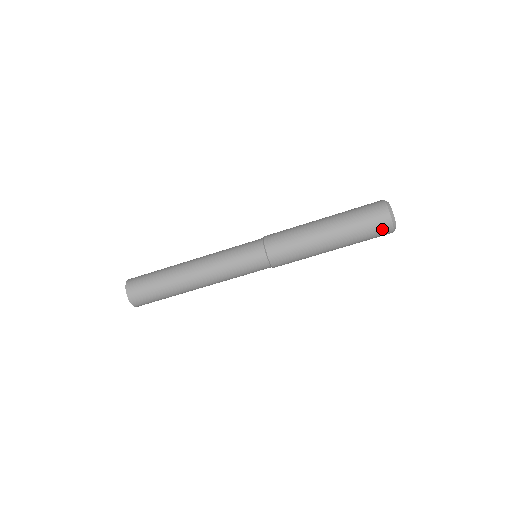
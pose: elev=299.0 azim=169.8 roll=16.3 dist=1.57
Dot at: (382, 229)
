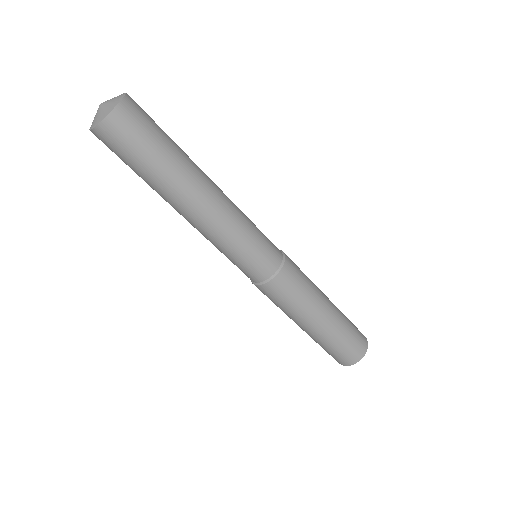
Dot at: (361, 340)
